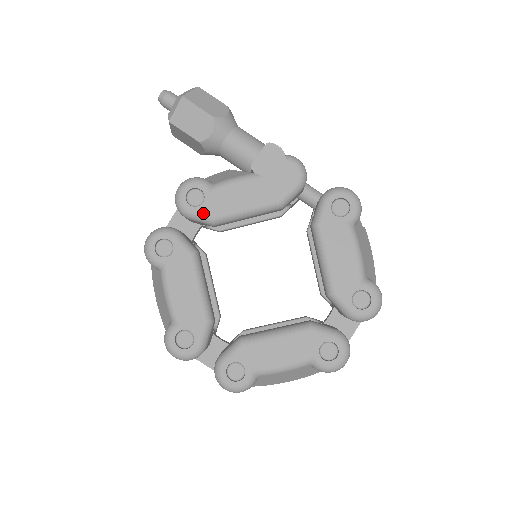
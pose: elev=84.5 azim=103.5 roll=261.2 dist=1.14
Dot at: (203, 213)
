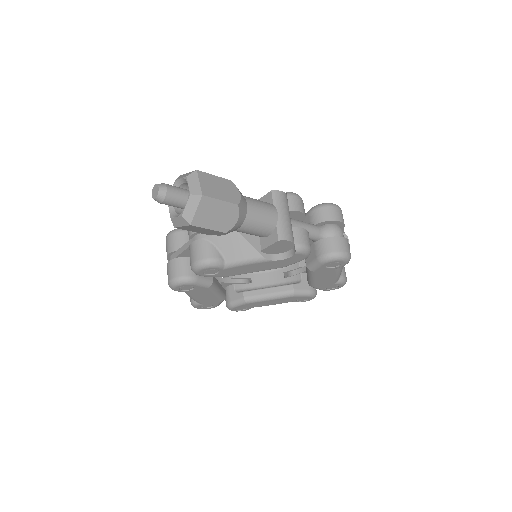
Dot at: (218, 276)
